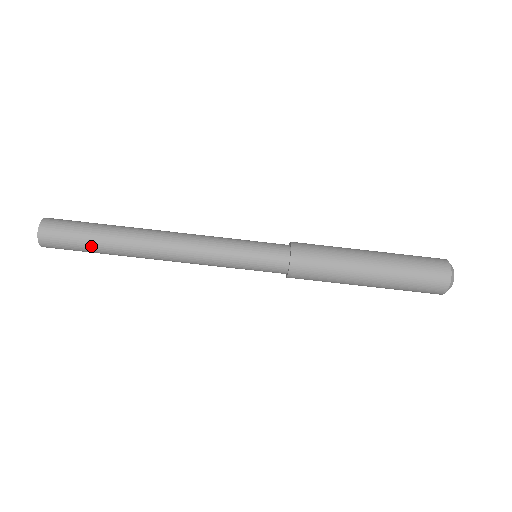
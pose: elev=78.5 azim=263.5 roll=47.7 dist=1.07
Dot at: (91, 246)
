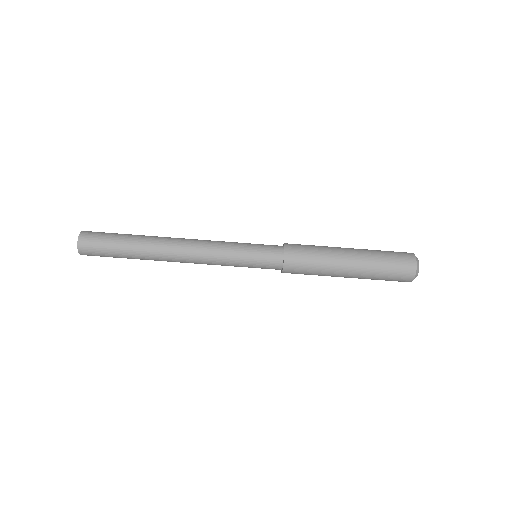
Dot at: (121, 254)
